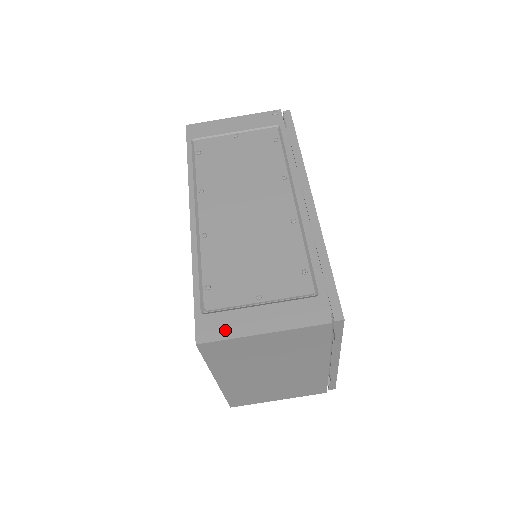
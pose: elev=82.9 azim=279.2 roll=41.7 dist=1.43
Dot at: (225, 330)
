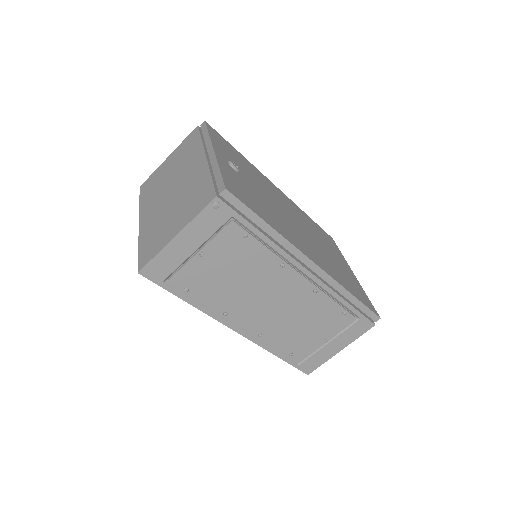
Dot at: (319, 362)
